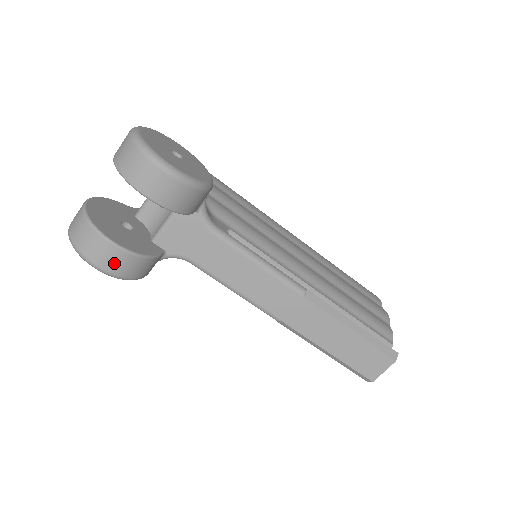
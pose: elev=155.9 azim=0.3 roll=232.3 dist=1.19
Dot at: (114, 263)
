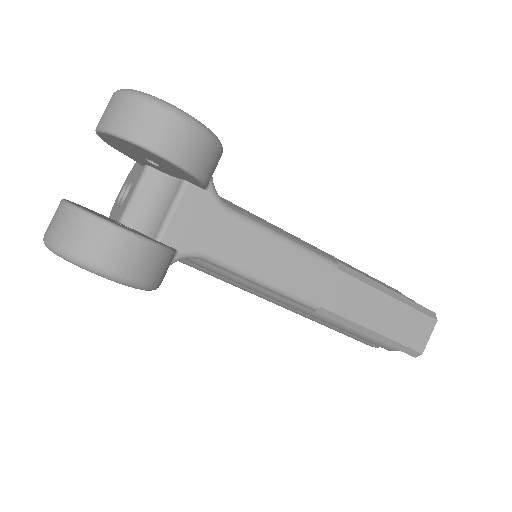
Dot at: (131, 261)
